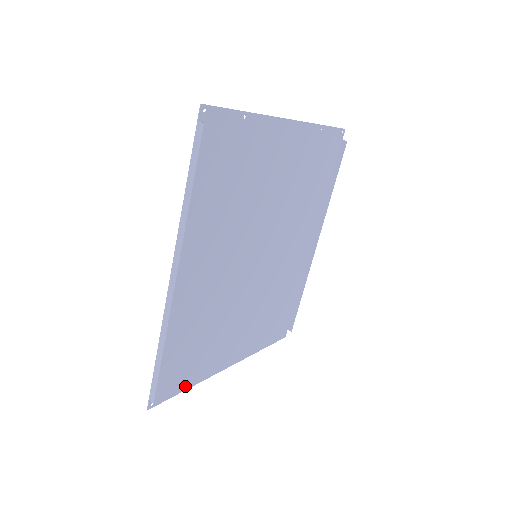
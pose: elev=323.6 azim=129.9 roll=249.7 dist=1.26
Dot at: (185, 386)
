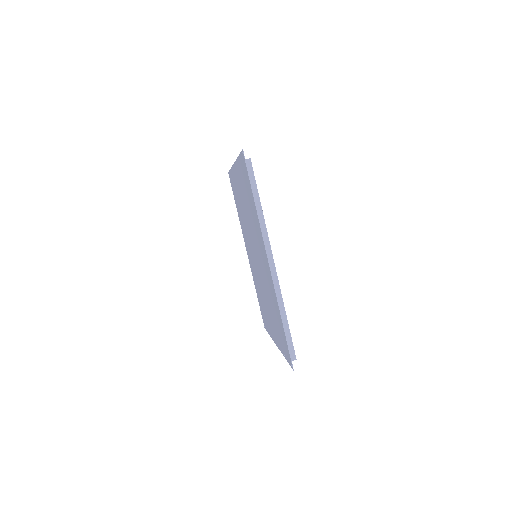
Dot at: (285, 355)
